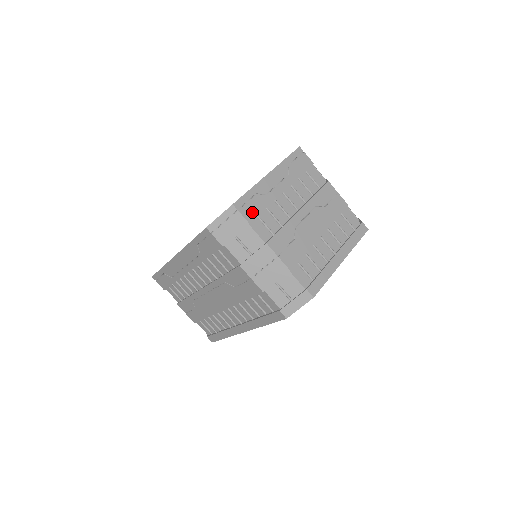
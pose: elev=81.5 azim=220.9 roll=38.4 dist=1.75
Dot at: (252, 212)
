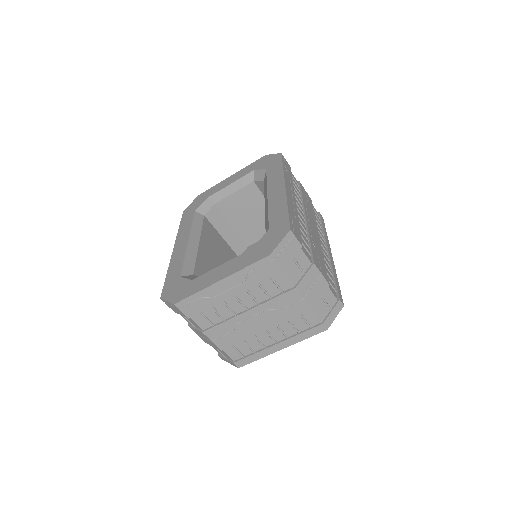
Dot at: (193, 310)
